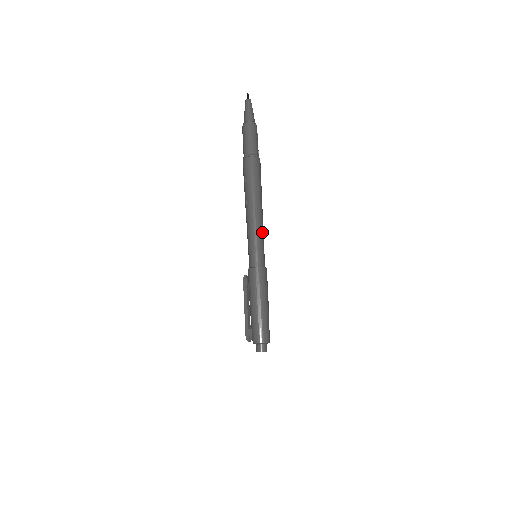
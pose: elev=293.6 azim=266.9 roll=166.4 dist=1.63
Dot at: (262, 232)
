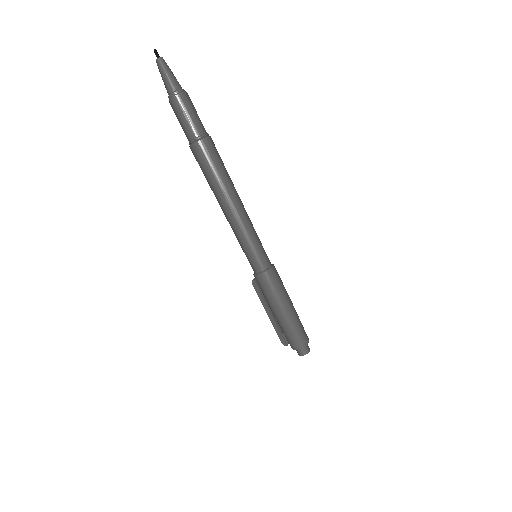
Dot at: (251, 228)
